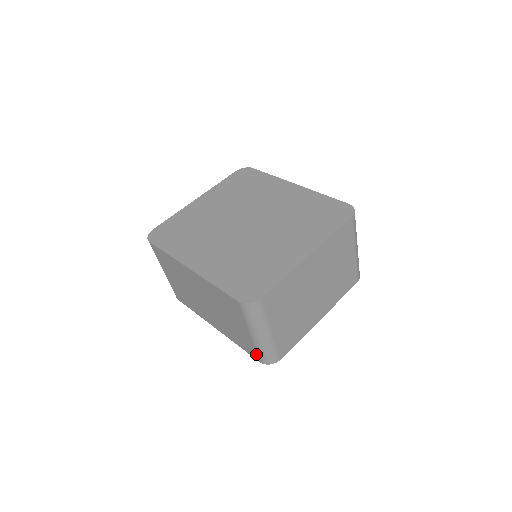
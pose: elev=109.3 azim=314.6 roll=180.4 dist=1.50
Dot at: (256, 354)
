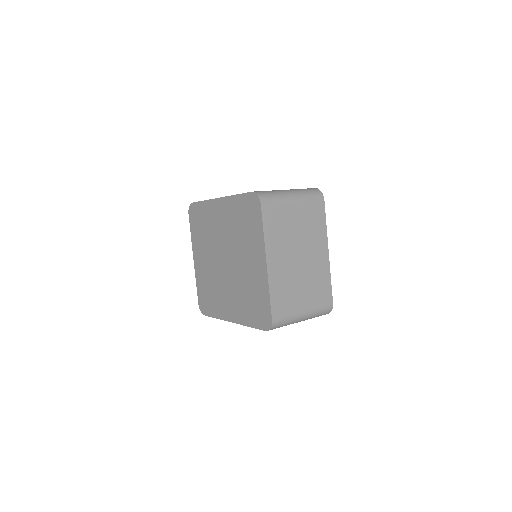
Dot at: occluded
